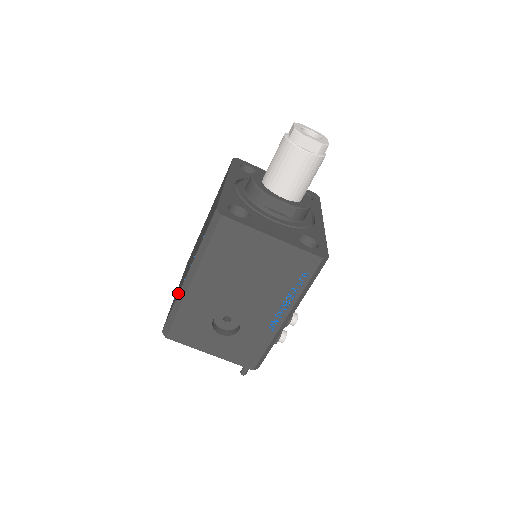
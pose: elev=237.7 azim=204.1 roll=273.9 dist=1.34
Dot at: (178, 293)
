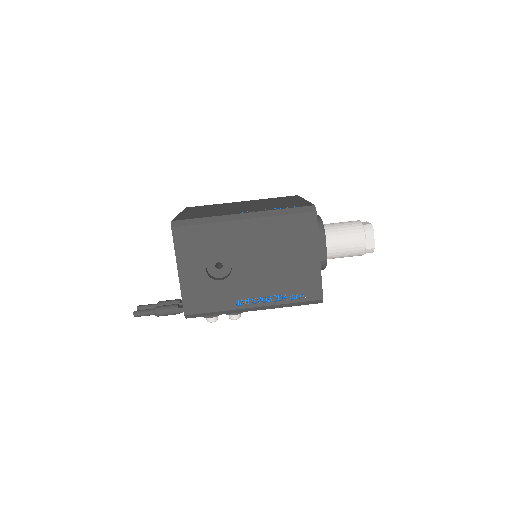
Dot at: (220, 215)
